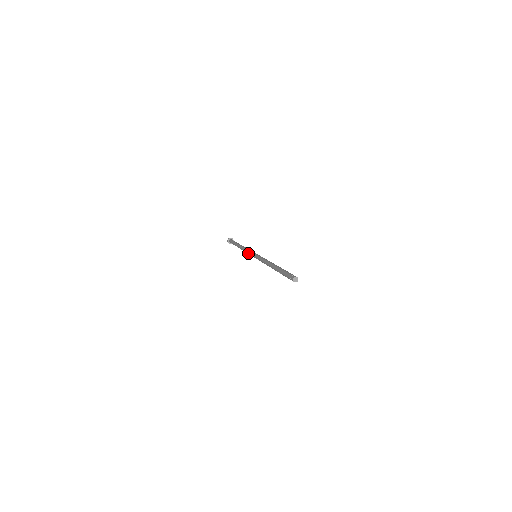
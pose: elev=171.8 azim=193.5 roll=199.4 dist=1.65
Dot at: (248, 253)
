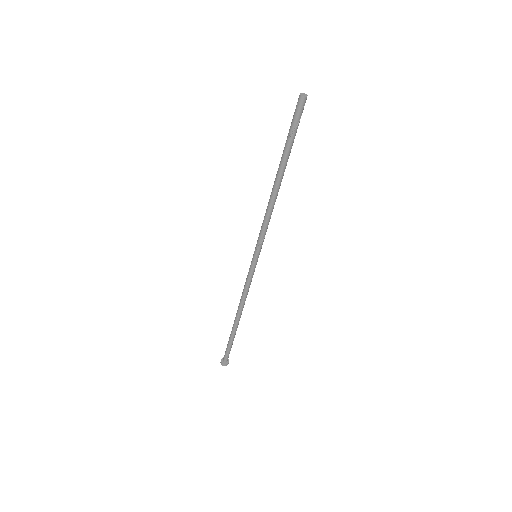
Dot at: (246, 278)
